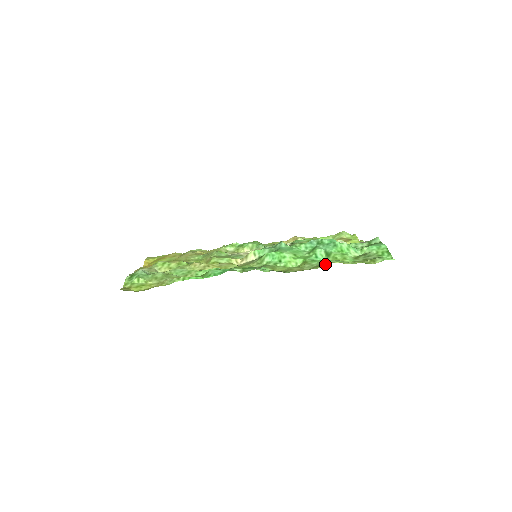
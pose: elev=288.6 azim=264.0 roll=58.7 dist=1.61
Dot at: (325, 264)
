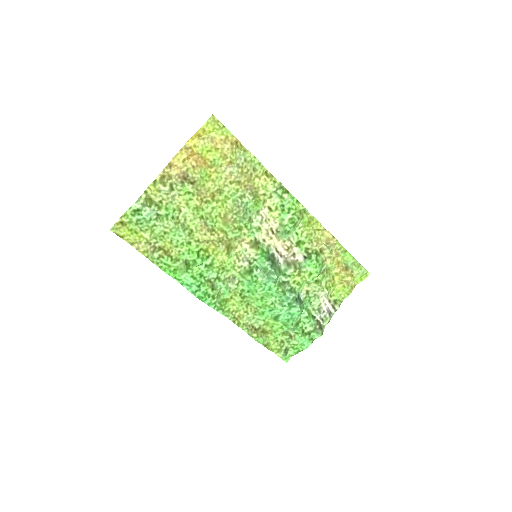
Dot at: (249, 335)
